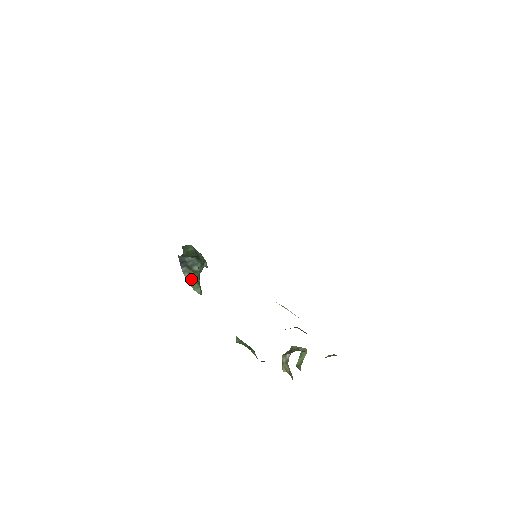
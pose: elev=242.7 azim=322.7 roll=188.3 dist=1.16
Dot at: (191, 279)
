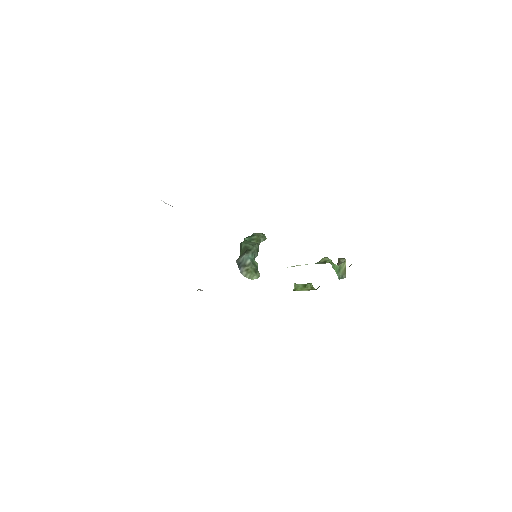
Dot at: (247, 274)
